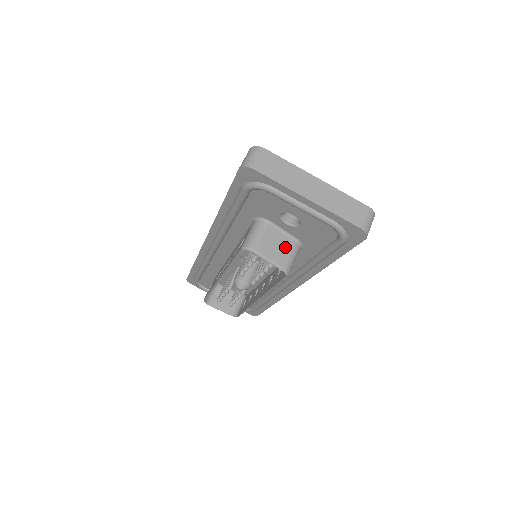
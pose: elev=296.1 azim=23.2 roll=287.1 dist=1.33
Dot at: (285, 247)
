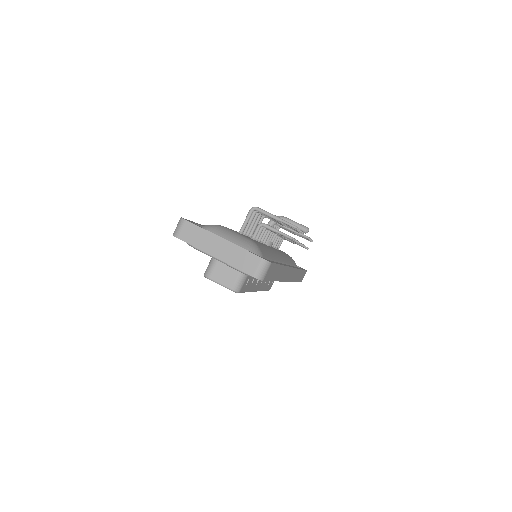
Dot at: (233, 273)
